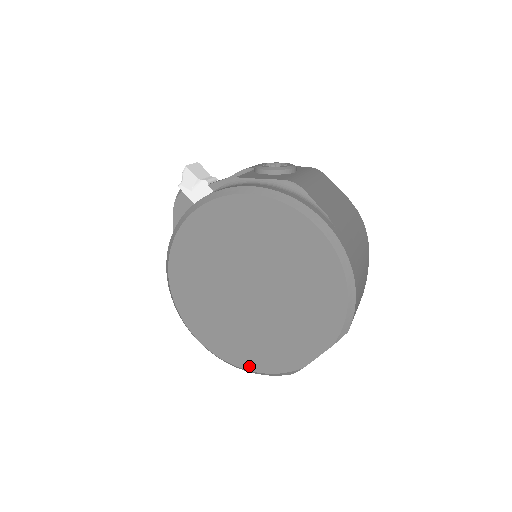
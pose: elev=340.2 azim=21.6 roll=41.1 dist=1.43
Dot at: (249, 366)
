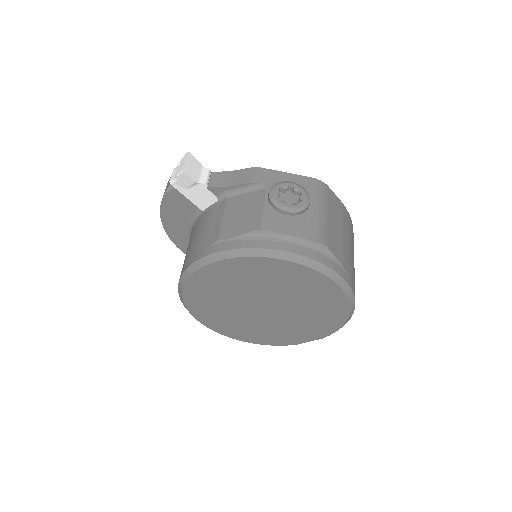
Dot at: (250, 341)
